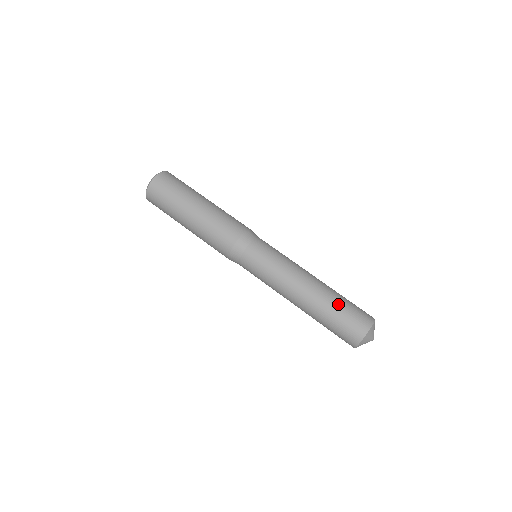
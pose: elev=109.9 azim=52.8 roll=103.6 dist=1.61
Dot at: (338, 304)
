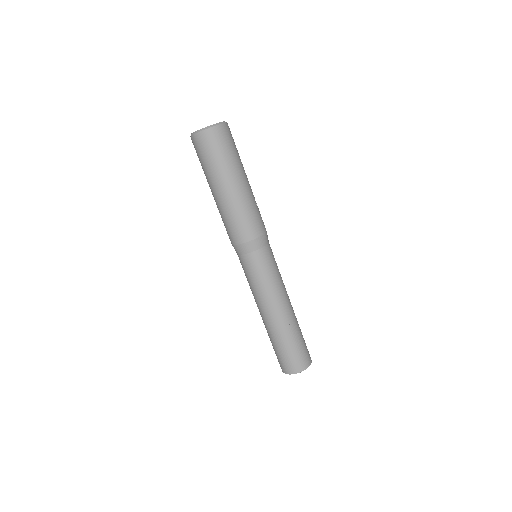
Dot at: (294, 340)
